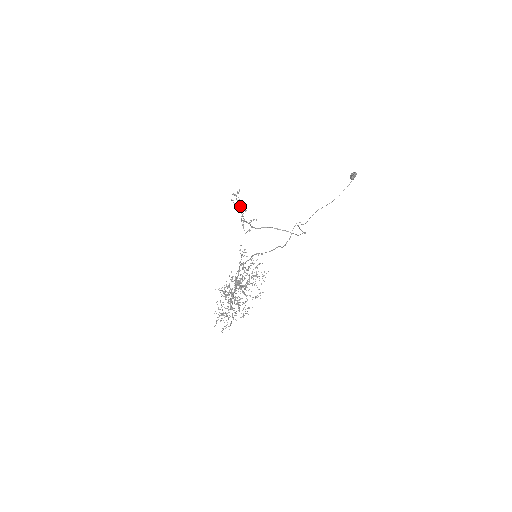
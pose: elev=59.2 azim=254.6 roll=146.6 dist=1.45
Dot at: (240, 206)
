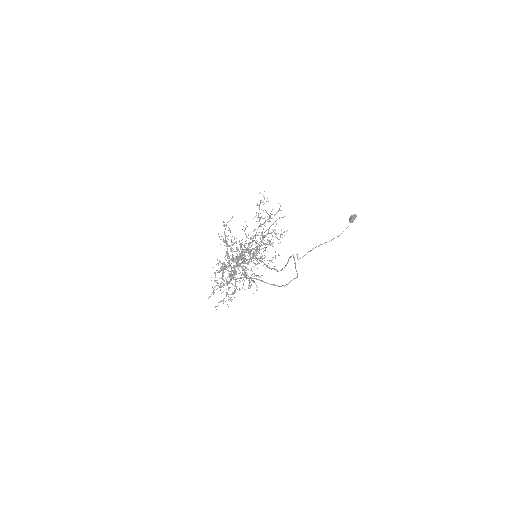
Dot at: occluded
